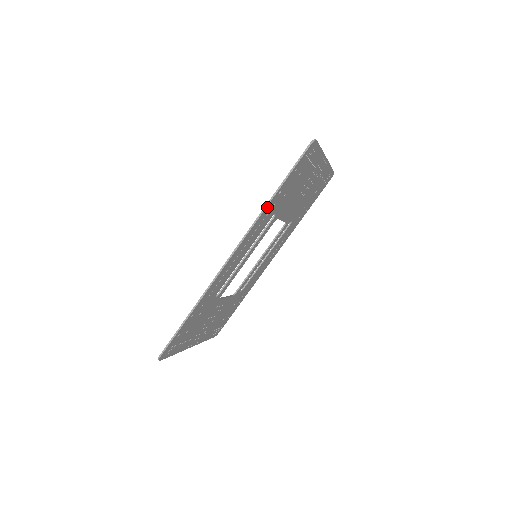
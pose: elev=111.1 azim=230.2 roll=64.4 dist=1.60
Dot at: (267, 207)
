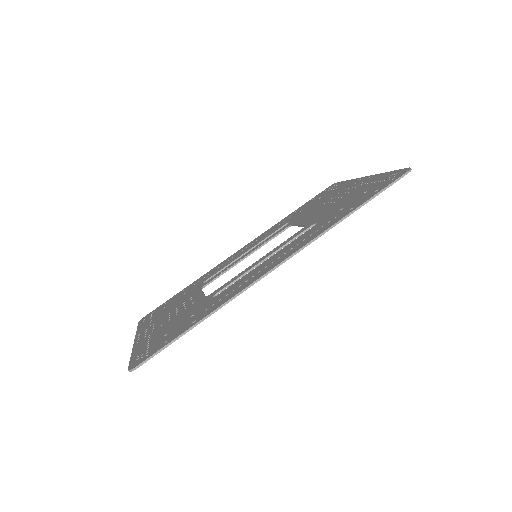
Dot at: (337, 223)
